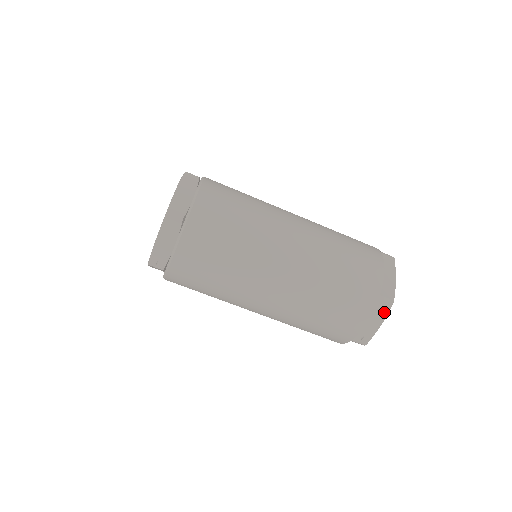
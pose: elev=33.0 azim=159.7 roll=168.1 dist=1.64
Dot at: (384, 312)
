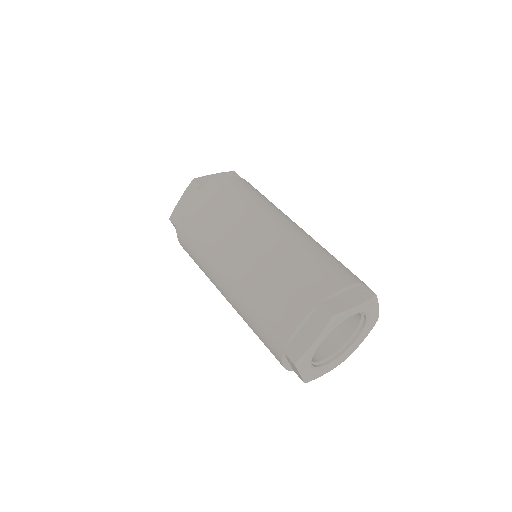
Dot at: (295, 367)
